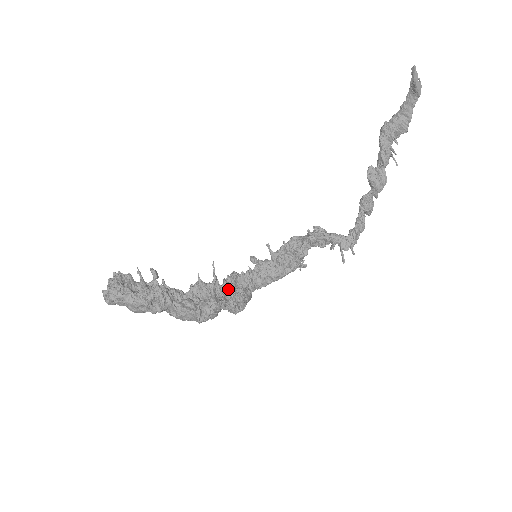
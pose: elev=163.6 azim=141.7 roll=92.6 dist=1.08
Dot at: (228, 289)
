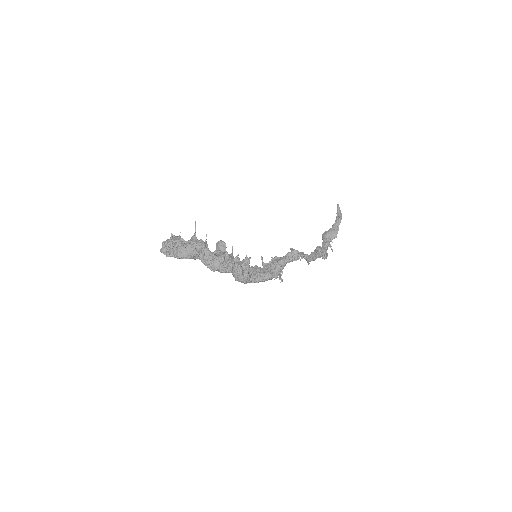
Dot at: (239, 262)
